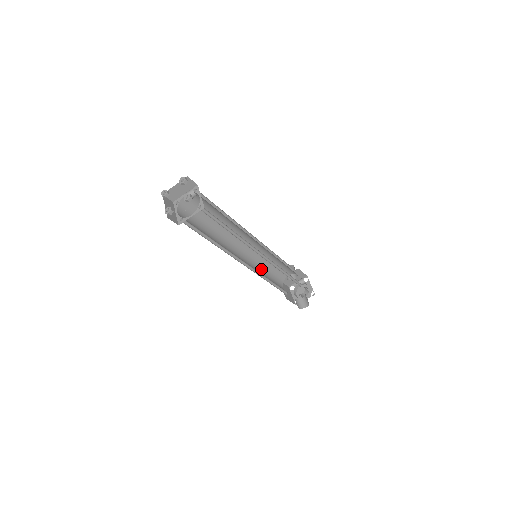
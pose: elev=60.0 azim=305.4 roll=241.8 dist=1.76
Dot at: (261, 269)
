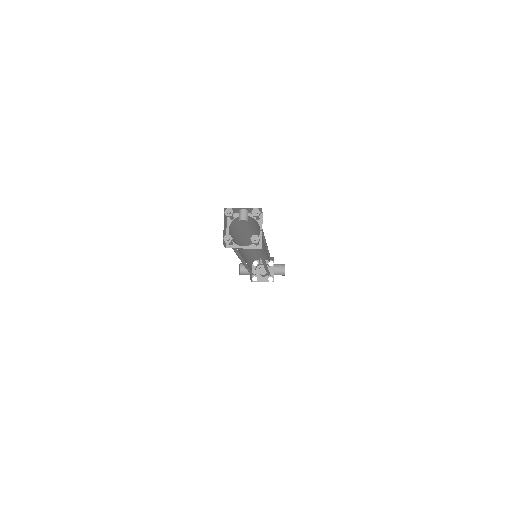
Dot at: occluded
